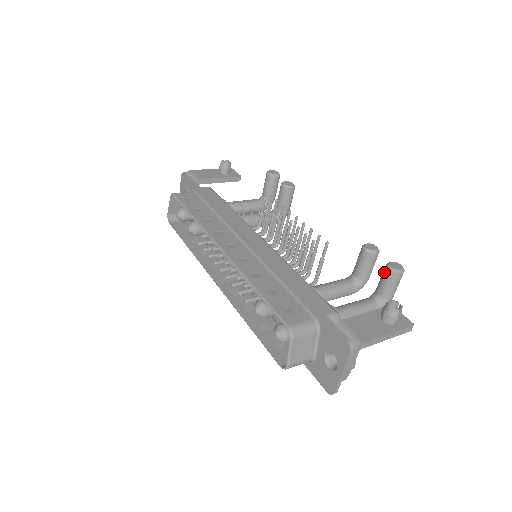
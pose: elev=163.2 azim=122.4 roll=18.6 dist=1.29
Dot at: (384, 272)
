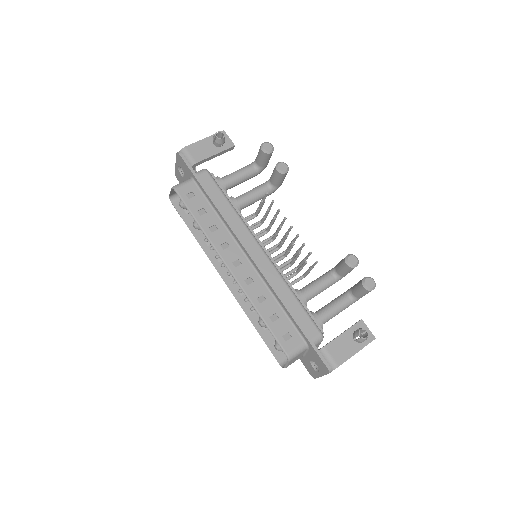
Dot at: (360, 286)
